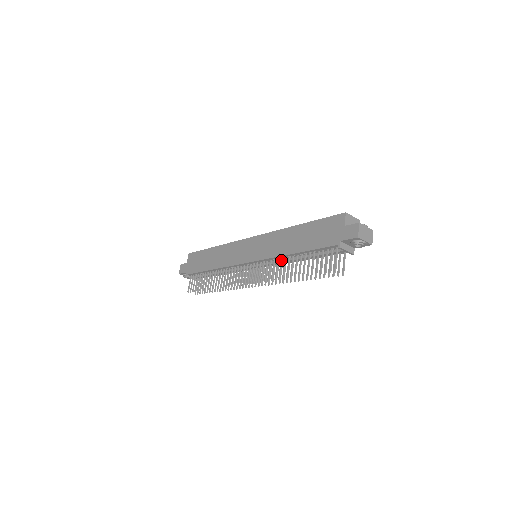
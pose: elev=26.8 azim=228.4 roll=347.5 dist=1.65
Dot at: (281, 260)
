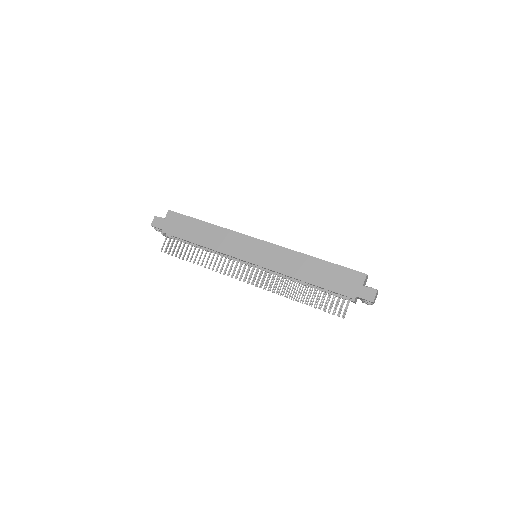
Dot at: (289, 279)
